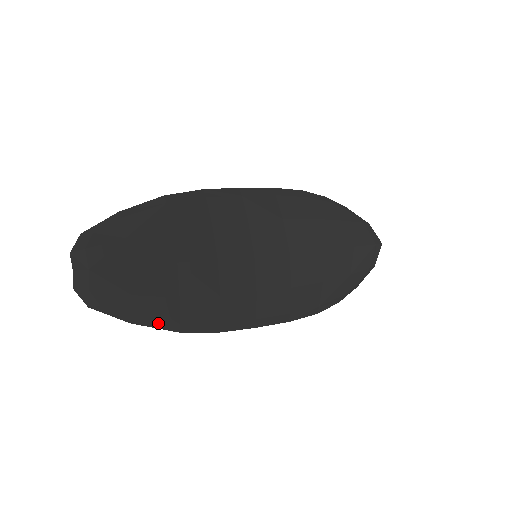
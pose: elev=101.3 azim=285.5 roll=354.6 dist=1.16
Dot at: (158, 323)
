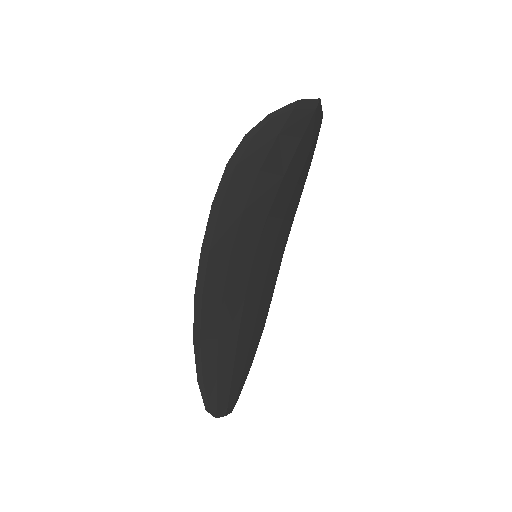
Dot at: (256, 347)
